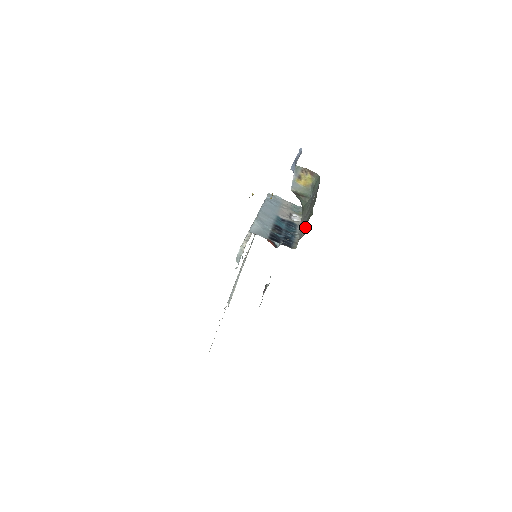
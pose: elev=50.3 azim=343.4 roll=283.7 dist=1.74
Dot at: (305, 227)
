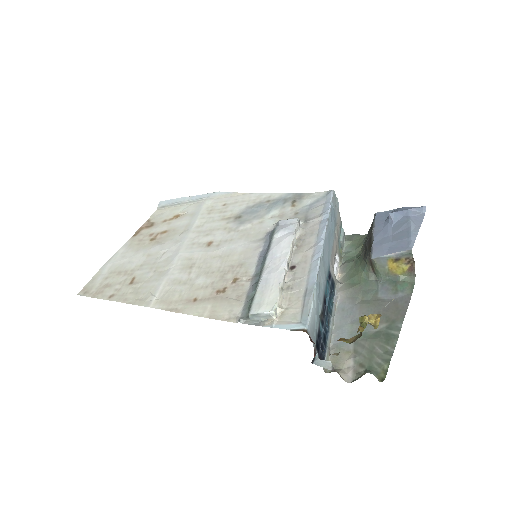
Dot at: (360, 363)
